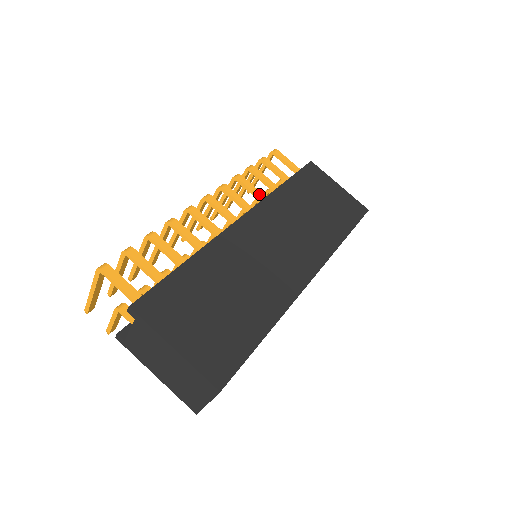
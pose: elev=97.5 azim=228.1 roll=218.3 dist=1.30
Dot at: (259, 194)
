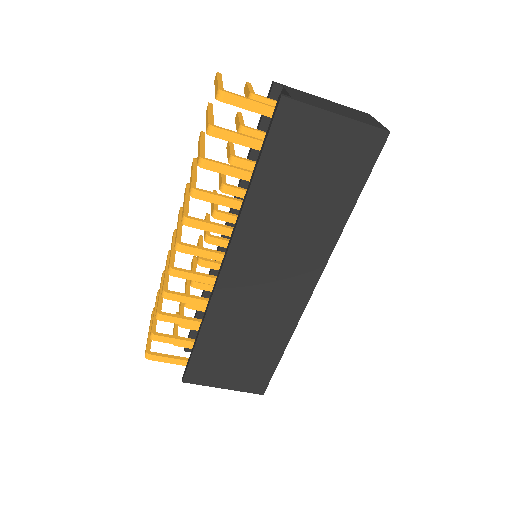
Dot at: (229, 204)
